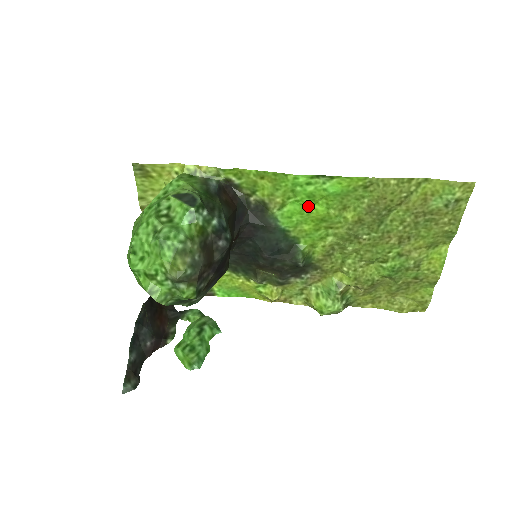
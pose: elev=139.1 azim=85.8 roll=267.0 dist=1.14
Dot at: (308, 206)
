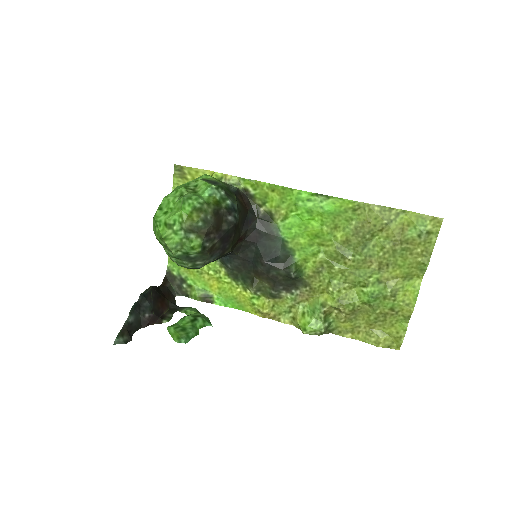
Dot at: (306, 221)
